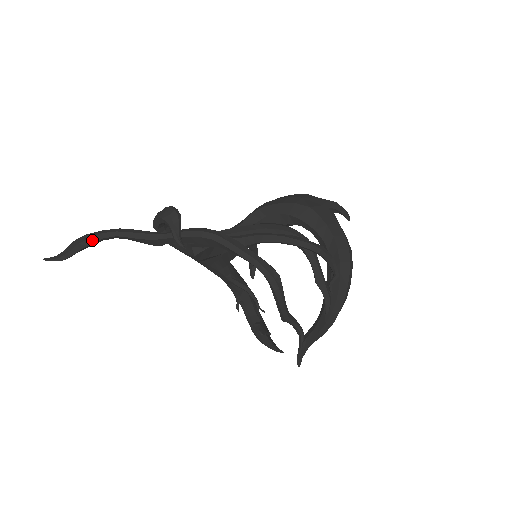
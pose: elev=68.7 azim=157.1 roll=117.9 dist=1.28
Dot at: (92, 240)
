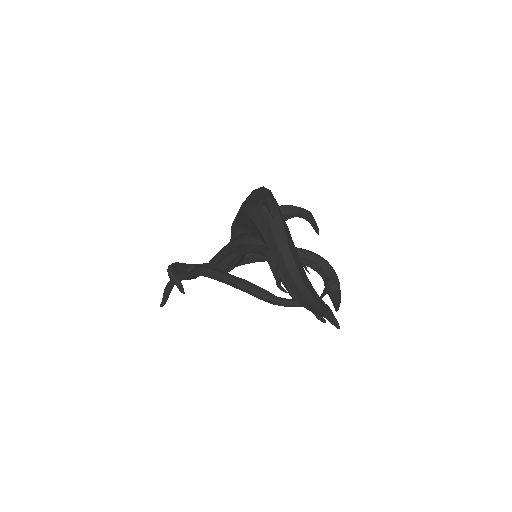
Dot at: (169, 288)
